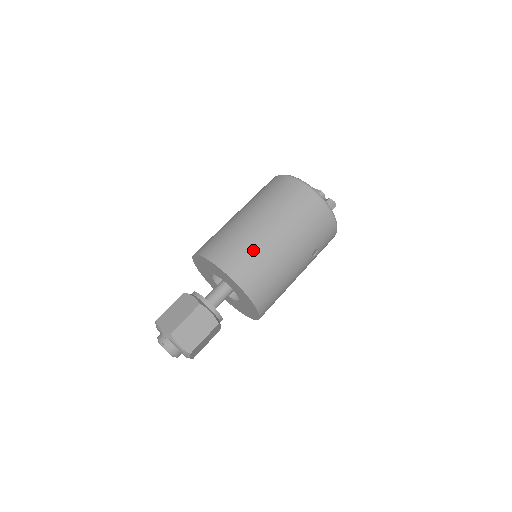
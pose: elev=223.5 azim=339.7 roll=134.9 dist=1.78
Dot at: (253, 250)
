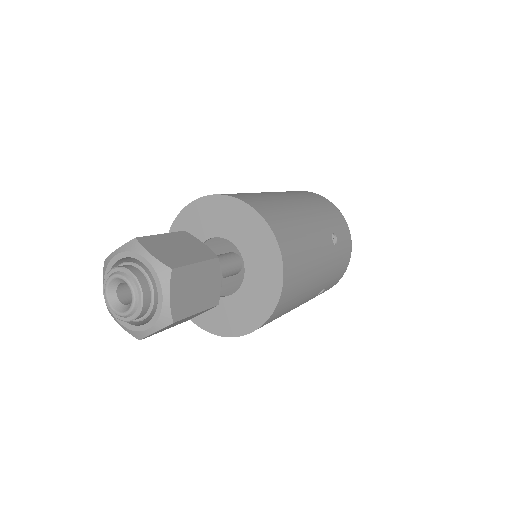
Dot at: (254, 194)
